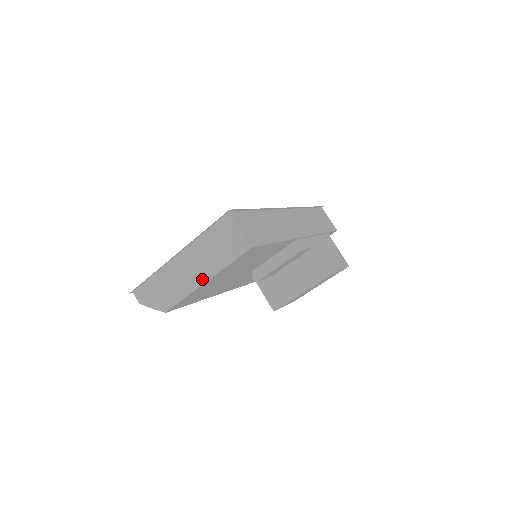
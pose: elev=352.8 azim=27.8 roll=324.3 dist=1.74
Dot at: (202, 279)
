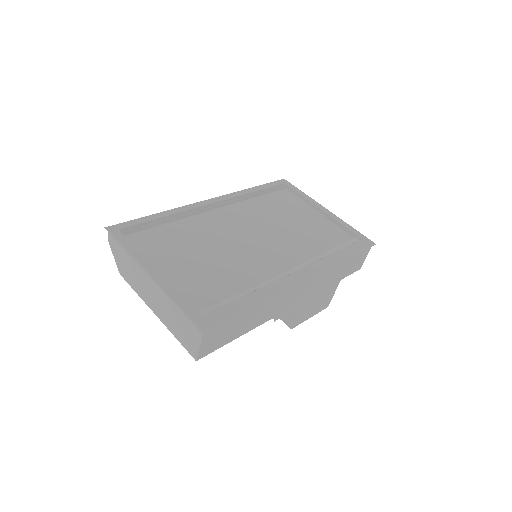
Dot at: (155, 310)
